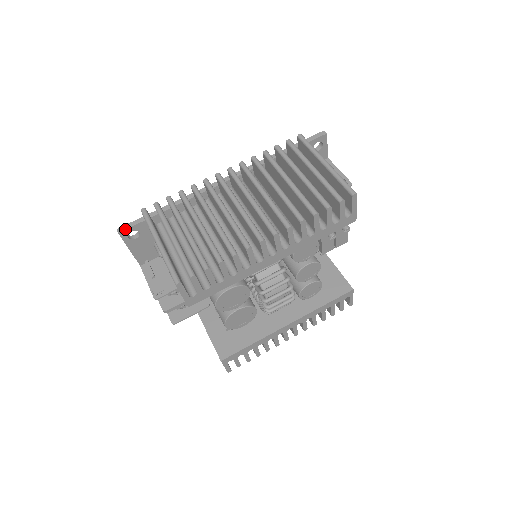
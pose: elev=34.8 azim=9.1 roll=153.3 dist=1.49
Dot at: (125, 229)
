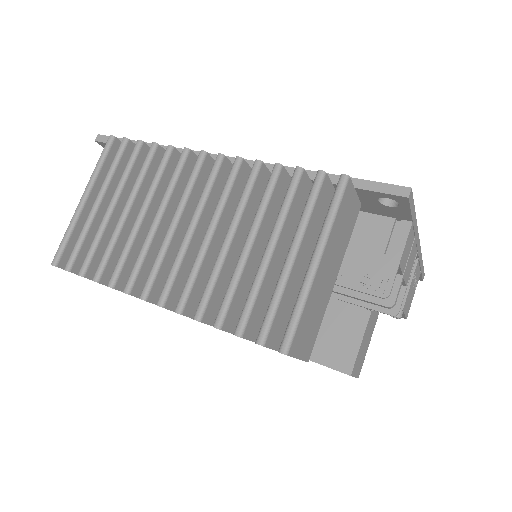
Dot at: (102, 141)
